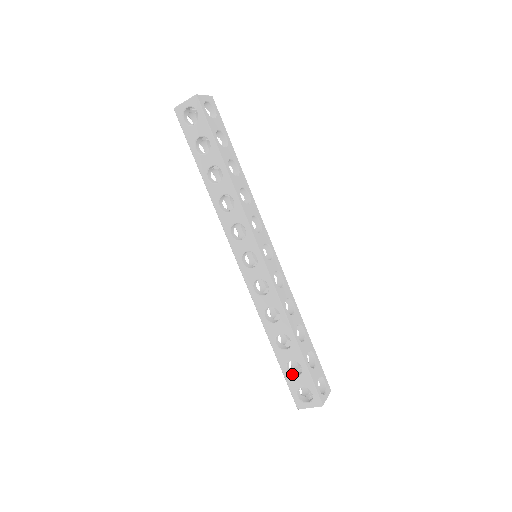
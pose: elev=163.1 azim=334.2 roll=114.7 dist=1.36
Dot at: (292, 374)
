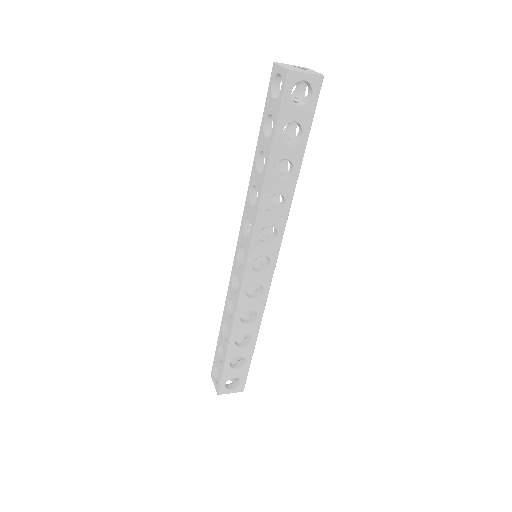
Dot at: (220, 355)
